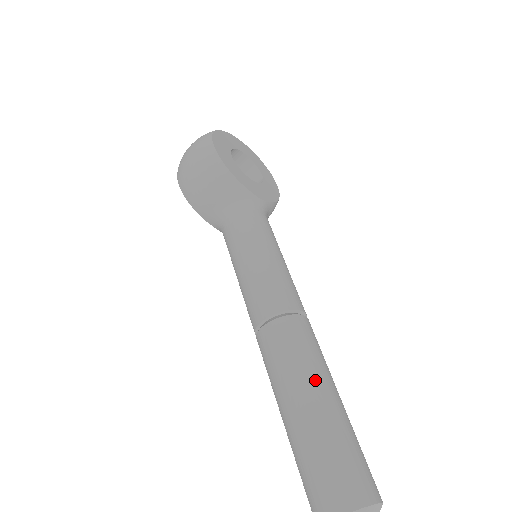
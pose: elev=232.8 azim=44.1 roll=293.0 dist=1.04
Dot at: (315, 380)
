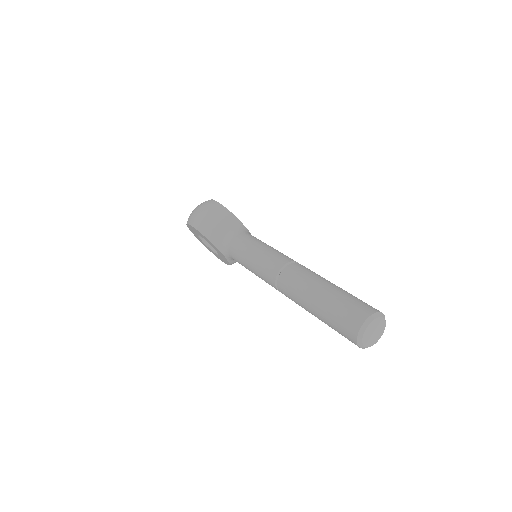
Dot at: (326, 280)
